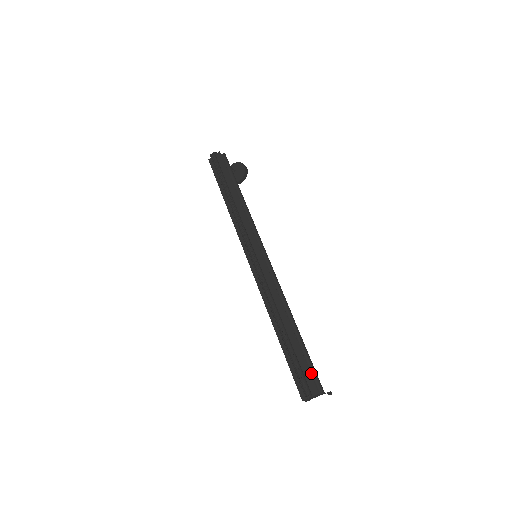
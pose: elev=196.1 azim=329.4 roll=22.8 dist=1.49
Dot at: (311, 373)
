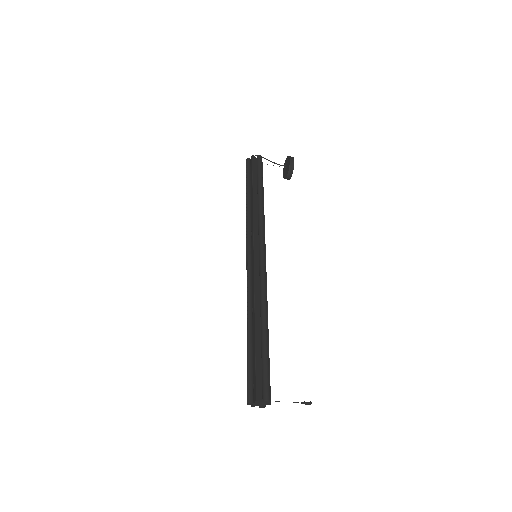
Dot at: (262, 378)
